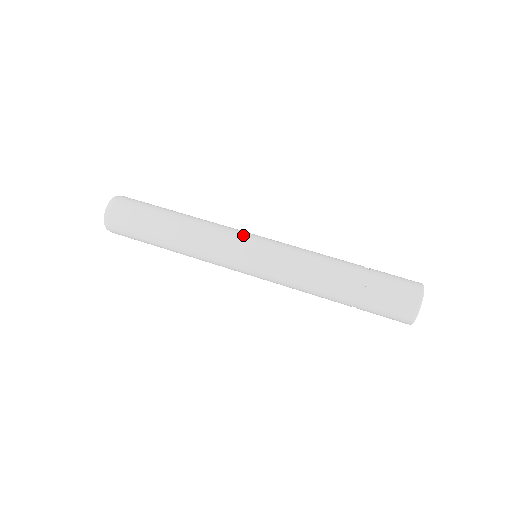
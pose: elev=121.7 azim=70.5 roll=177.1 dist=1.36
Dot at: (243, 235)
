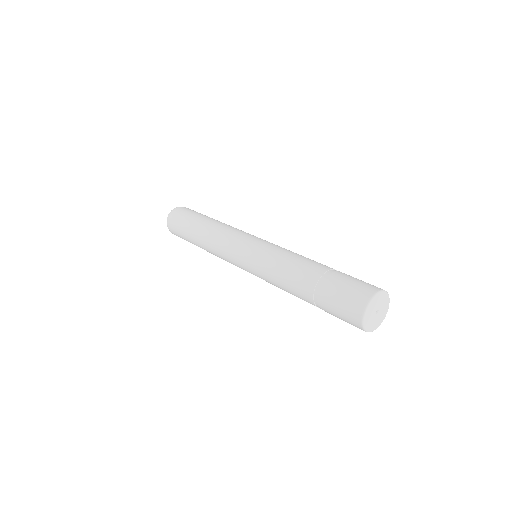
Dot at: (253, 235)
